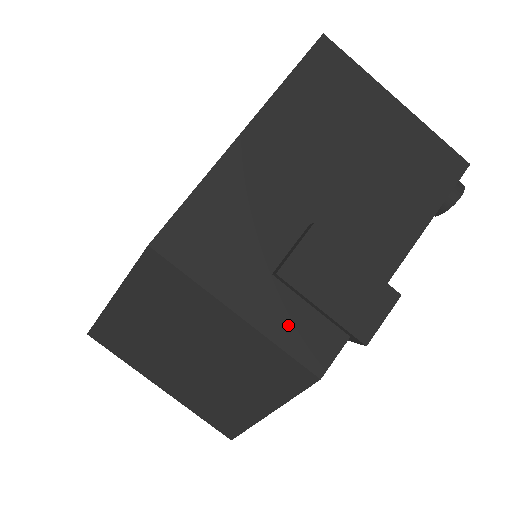
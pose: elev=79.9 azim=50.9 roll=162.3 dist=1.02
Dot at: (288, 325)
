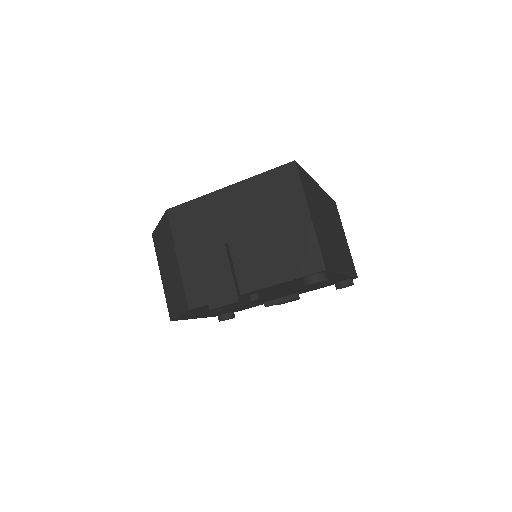
Dot at: (192, 278)
